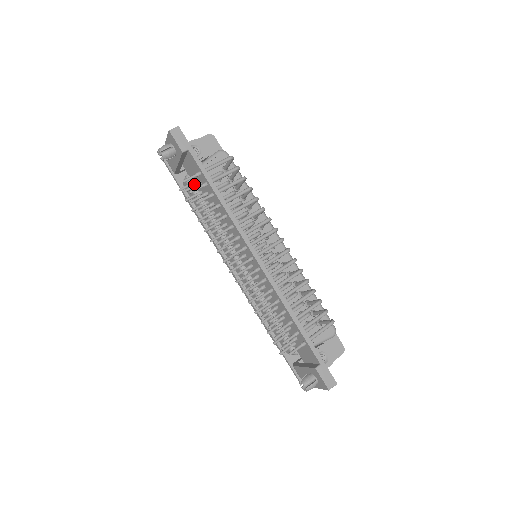
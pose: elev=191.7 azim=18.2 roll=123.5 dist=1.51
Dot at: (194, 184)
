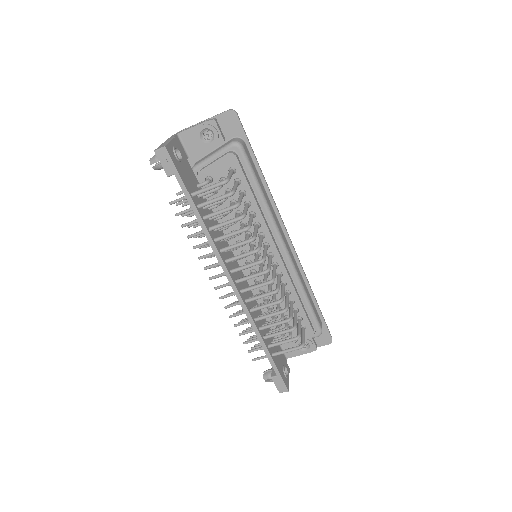
Dot at: occluded
